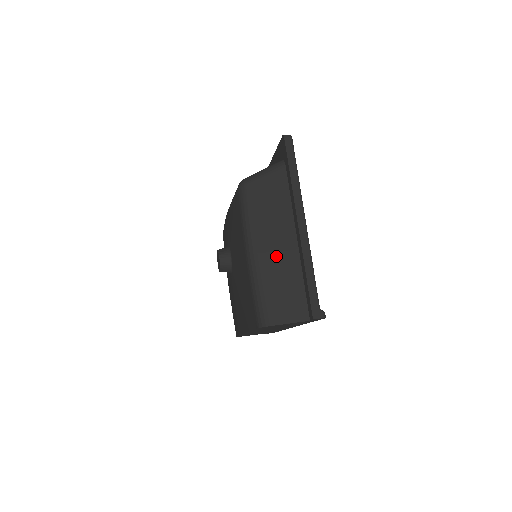
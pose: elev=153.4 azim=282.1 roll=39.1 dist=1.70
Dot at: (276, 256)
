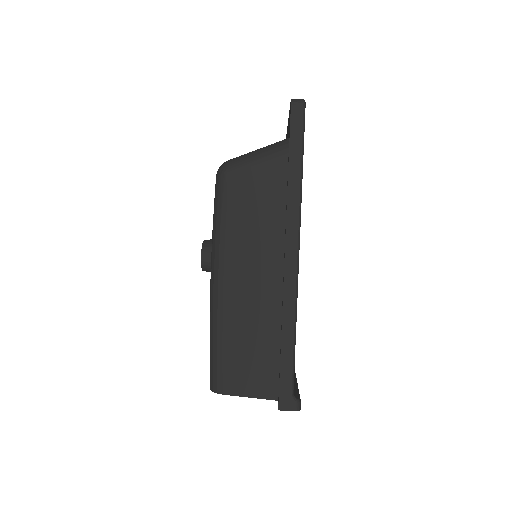
Dot at: (249, 294)
